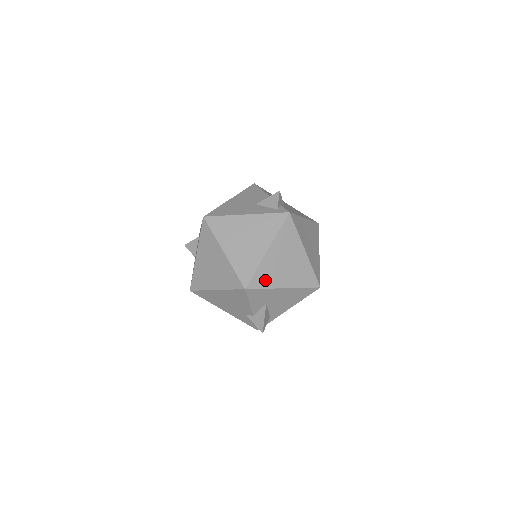
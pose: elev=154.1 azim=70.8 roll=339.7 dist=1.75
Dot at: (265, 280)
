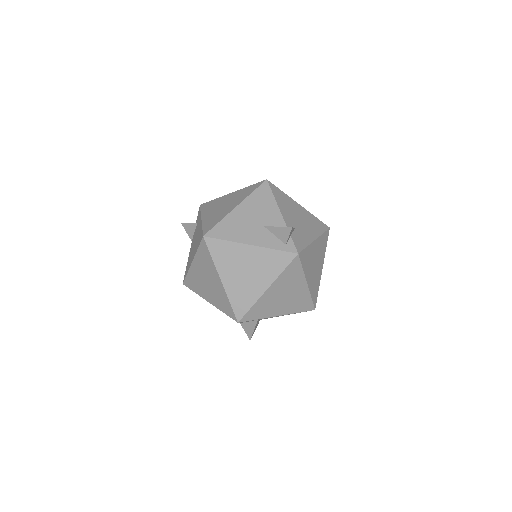
Dot at: (260, 313)
